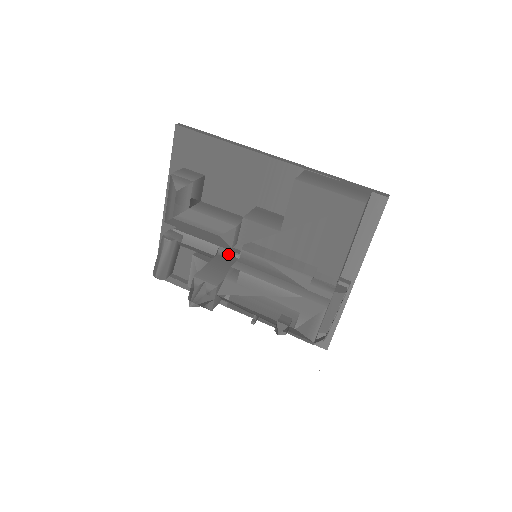
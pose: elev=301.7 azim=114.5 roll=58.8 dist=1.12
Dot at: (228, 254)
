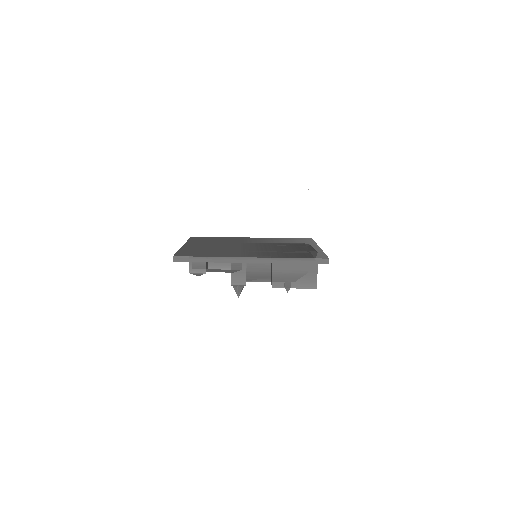
Dot at: occluded
